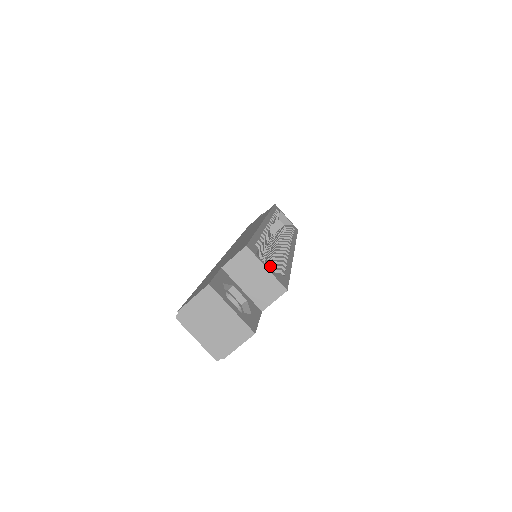
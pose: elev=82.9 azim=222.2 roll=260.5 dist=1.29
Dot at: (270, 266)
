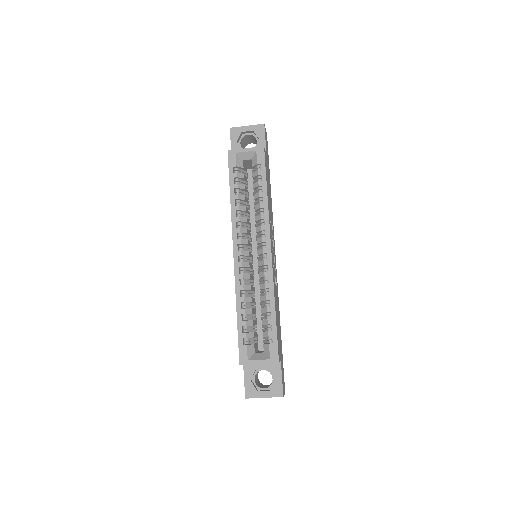
Dot at: occluded
